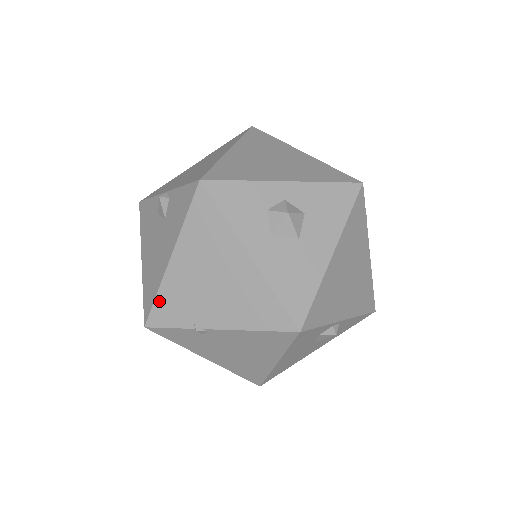
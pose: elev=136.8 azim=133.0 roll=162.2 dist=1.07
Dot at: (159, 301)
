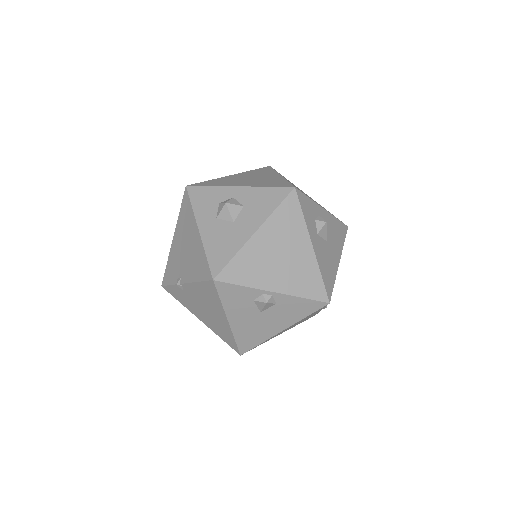
Dot at: (167, 267)
